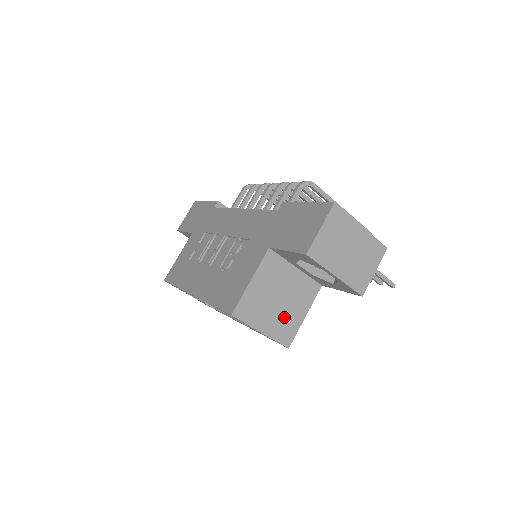
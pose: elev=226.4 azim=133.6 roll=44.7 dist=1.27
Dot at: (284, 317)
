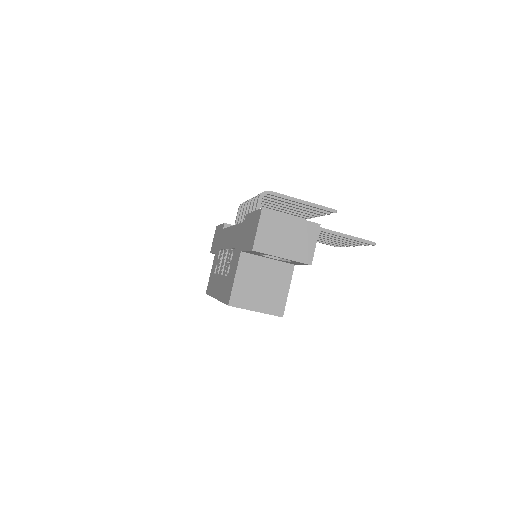
Dot at: (271, 296)
